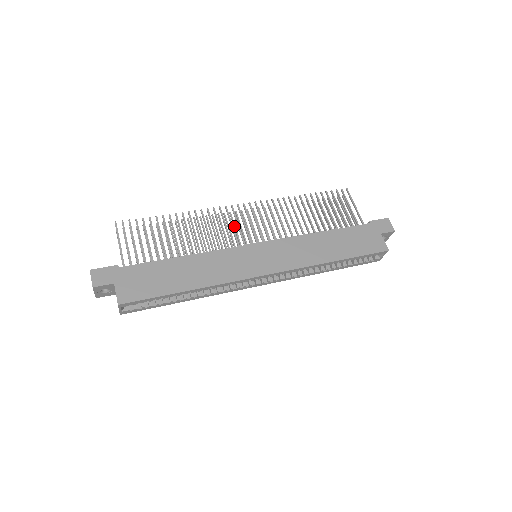
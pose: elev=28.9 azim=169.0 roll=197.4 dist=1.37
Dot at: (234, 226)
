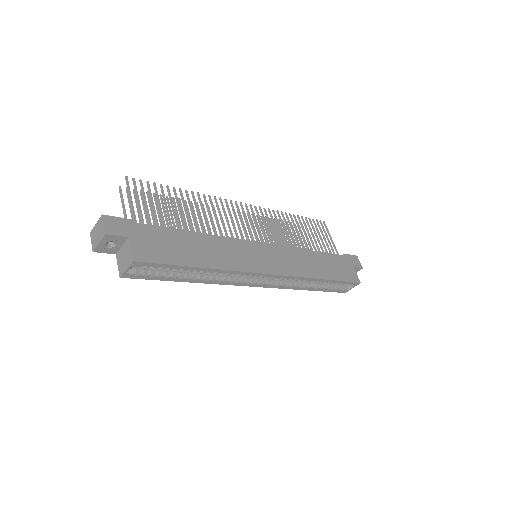
Dot at: occluded
